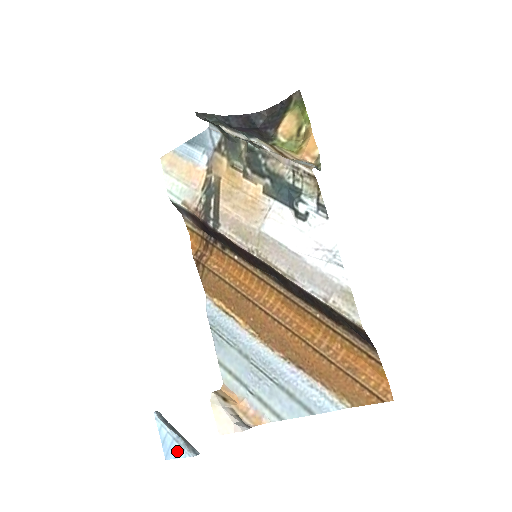
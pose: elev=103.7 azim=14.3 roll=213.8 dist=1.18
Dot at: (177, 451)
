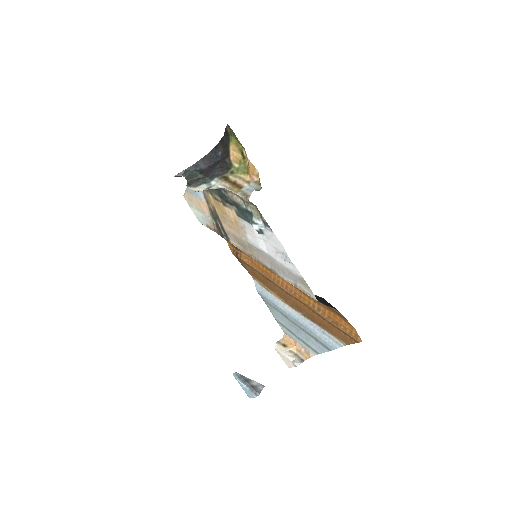
Dot at: (249, 394)
